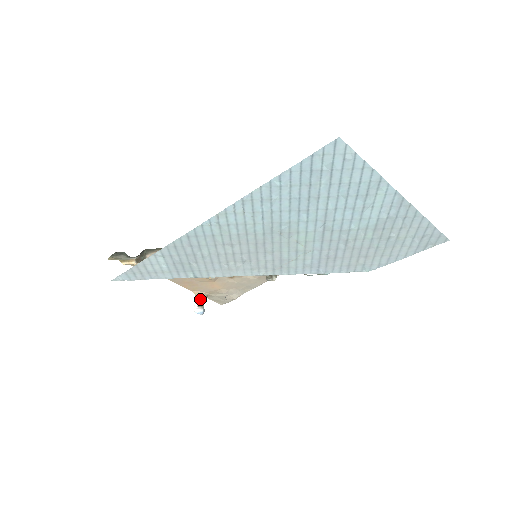
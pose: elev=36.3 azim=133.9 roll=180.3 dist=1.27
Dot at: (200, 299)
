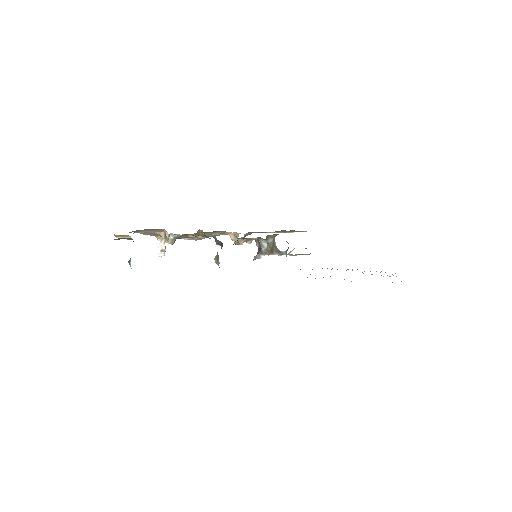
Dot at: (162, 243)
